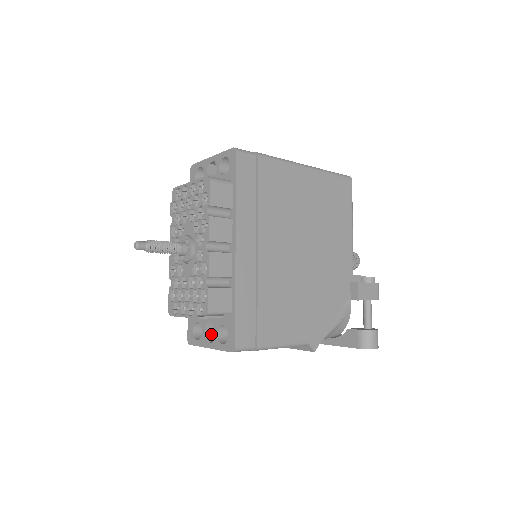
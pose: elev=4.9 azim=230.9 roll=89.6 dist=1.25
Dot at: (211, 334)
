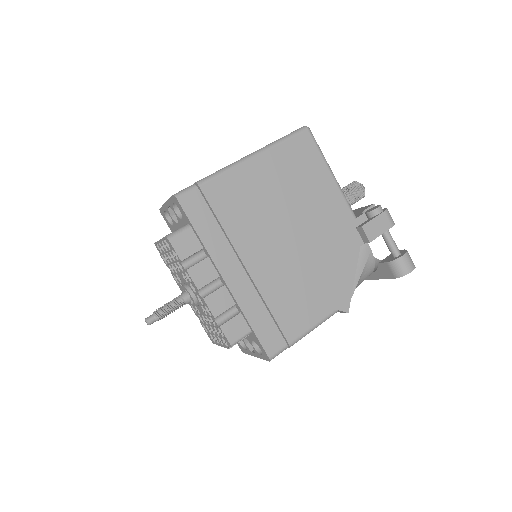
Dot at: occluded
